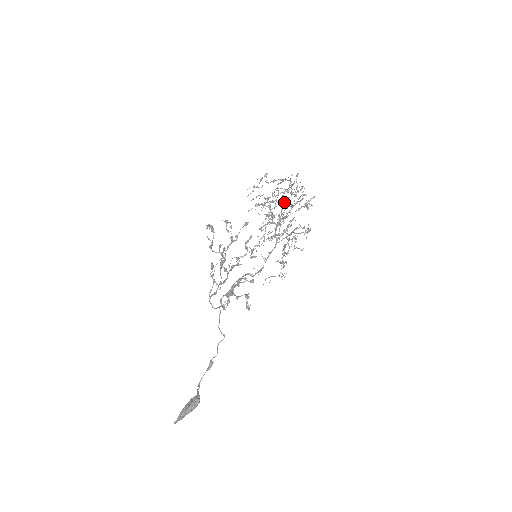
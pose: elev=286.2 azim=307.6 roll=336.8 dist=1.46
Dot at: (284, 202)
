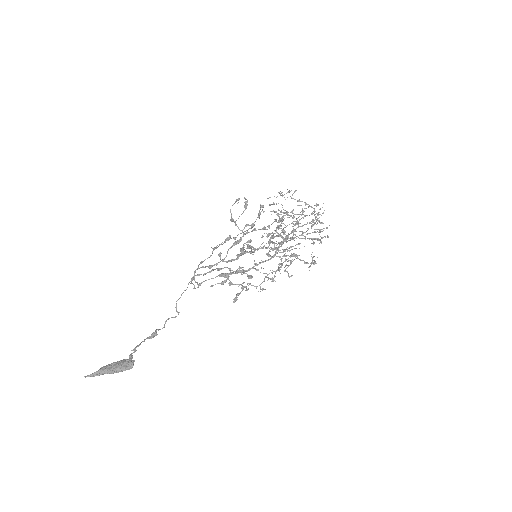
Dot at: (298, 224)
